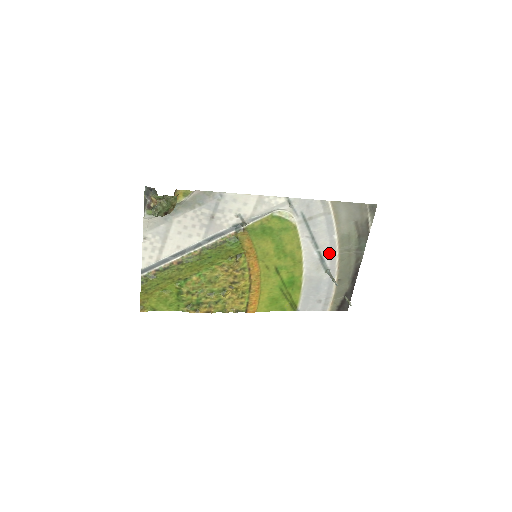
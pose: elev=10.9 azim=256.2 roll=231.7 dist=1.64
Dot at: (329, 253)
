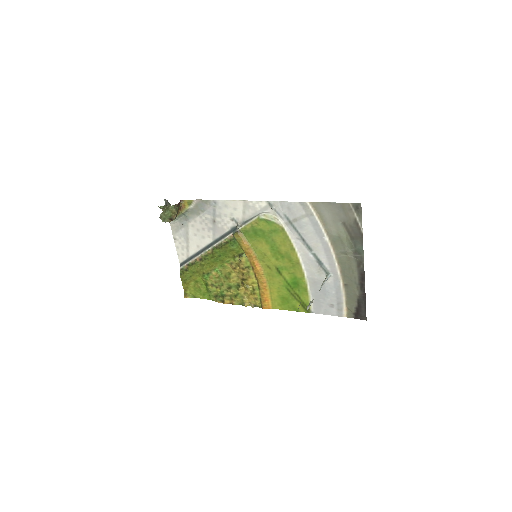
Dot at: (325, 255)
